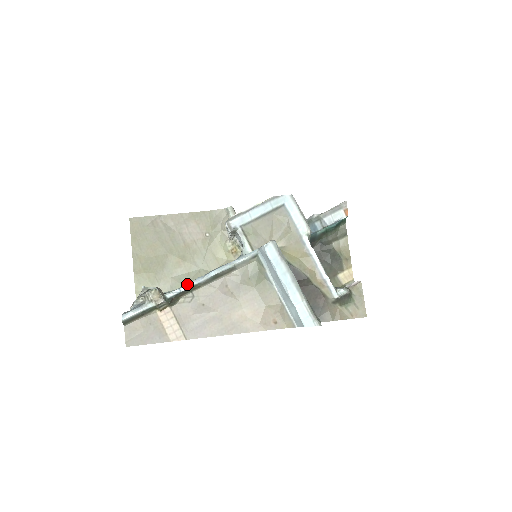
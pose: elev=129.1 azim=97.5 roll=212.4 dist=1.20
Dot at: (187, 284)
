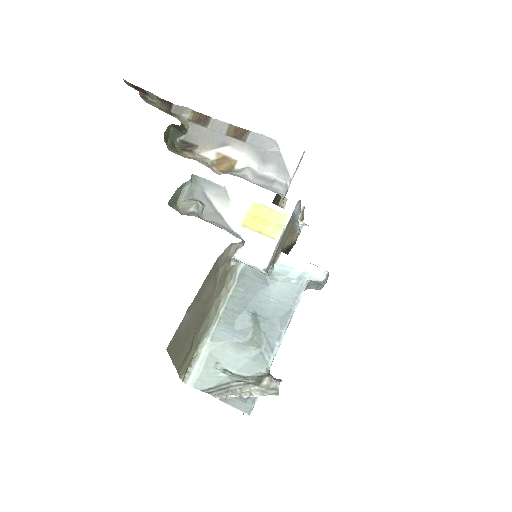
Dot at: (276, 350)
